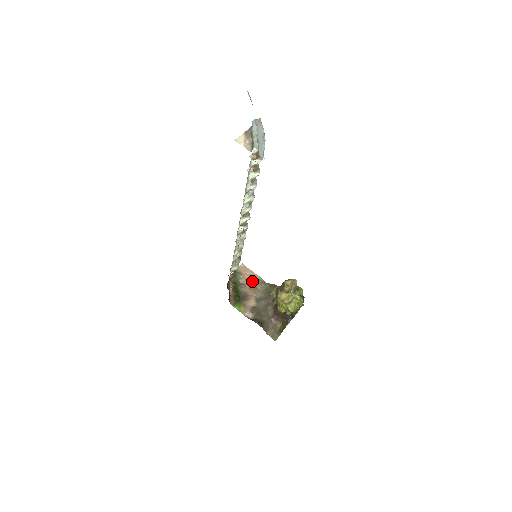
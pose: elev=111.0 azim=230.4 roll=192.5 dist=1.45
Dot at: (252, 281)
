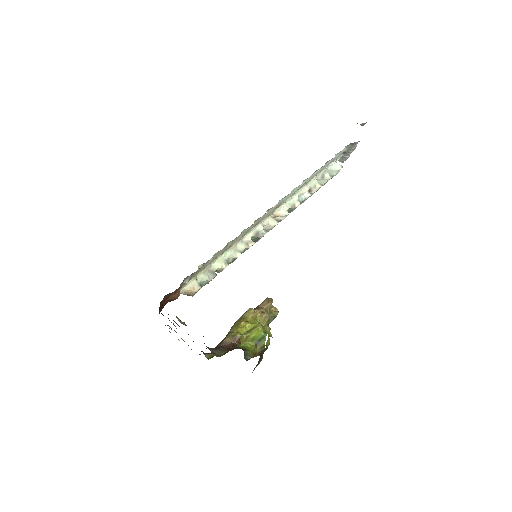
Dot at: (181, 338)
